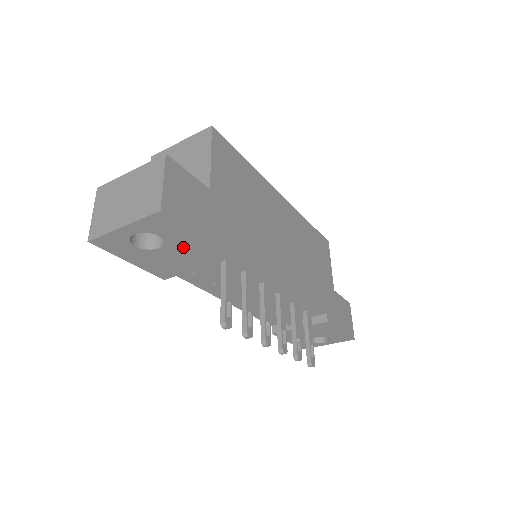
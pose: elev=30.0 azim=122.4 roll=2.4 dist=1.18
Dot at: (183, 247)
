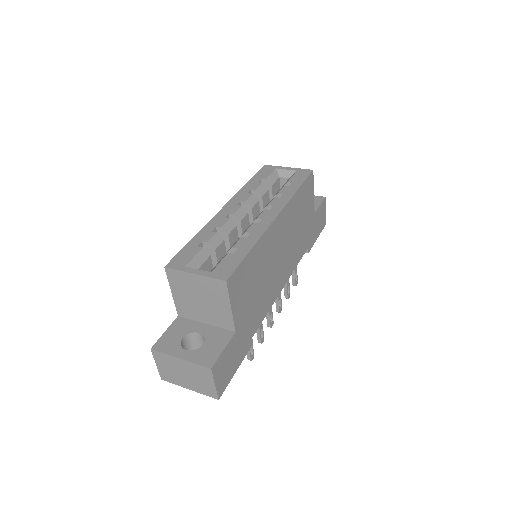
Dot at: occluded
